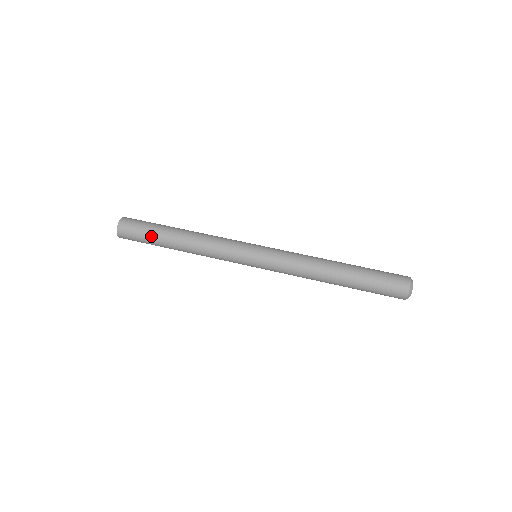
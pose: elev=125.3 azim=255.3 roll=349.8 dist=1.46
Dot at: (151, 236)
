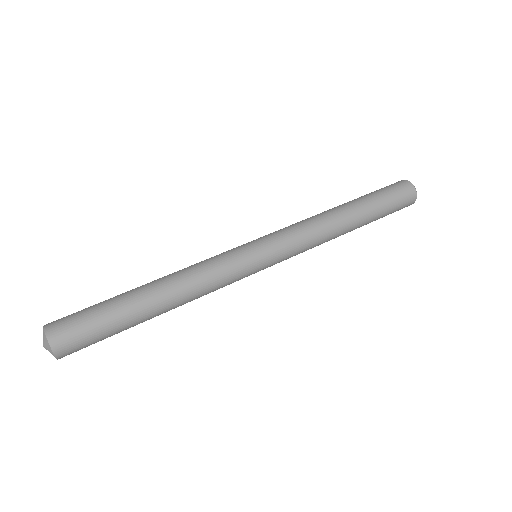
Dot at: (117, 330)
